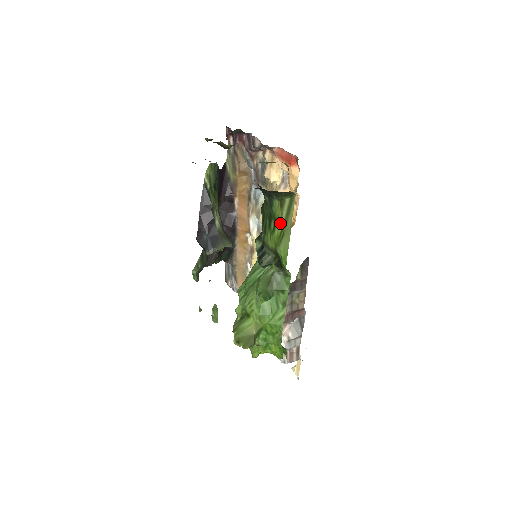
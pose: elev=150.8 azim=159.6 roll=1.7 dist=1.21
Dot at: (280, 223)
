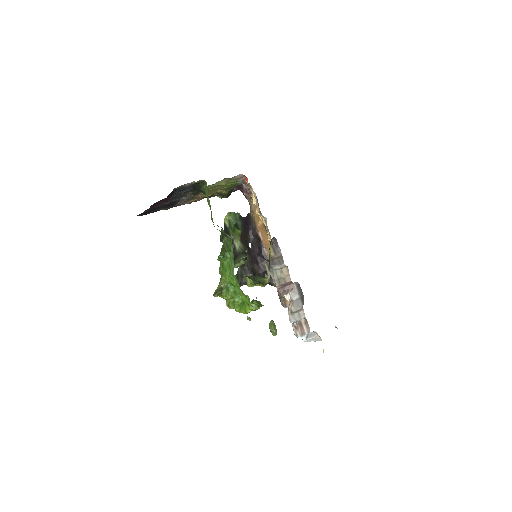
Dot at: occluded
